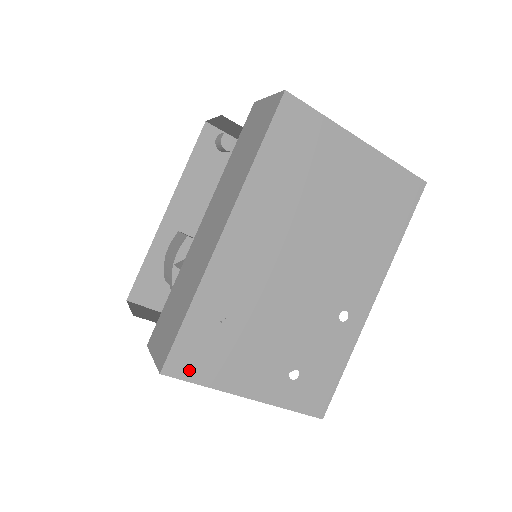
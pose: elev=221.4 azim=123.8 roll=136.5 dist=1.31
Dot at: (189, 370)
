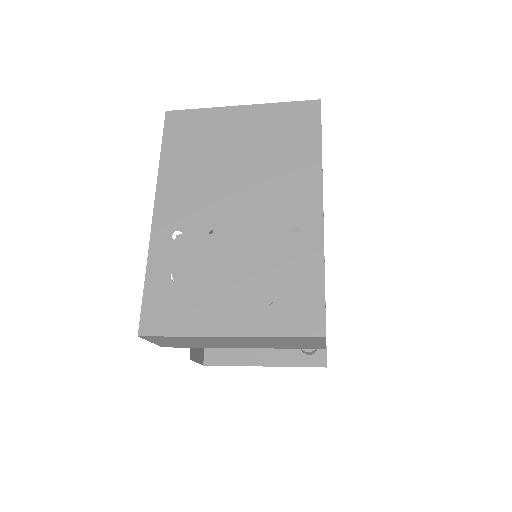
Dot at: (162, 326)
